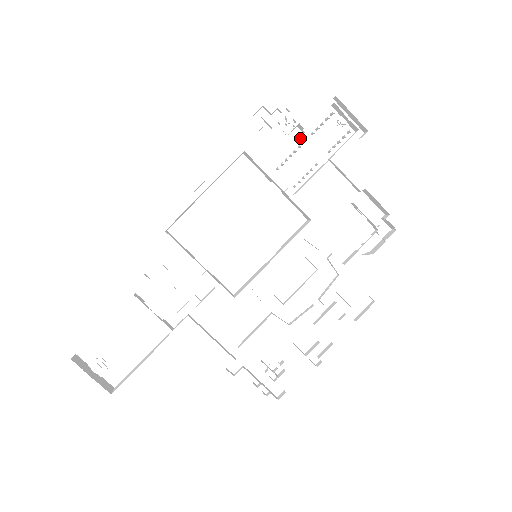
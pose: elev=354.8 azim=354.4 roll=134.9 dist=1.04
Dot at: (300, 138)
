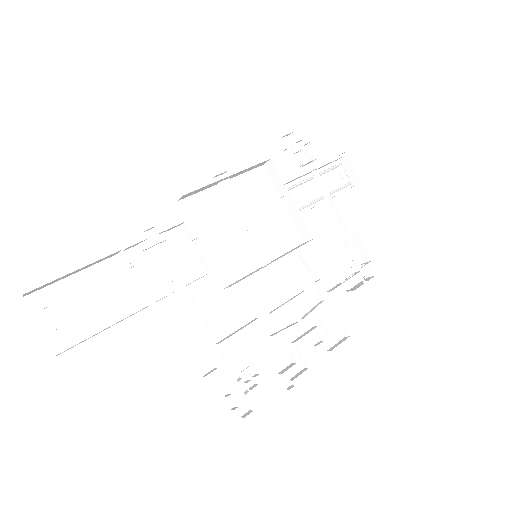
Dot at: (310, 173)
